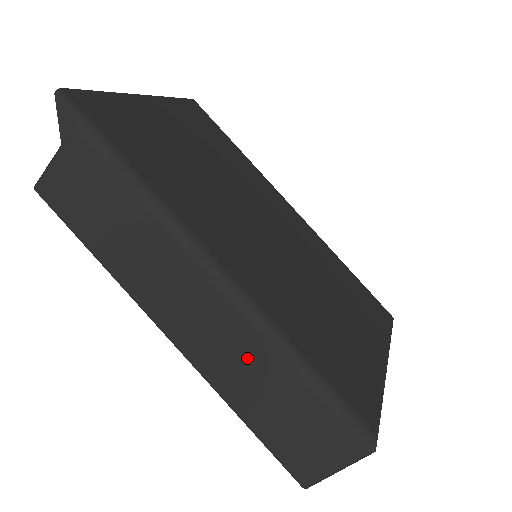
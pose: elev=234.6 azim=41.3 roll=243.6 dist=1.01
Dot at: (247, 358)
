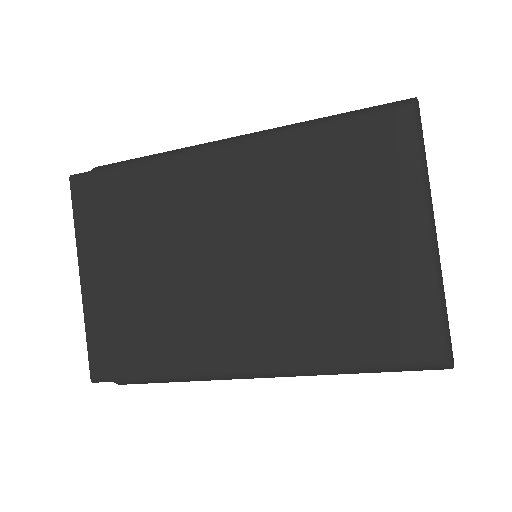
Dot at: occluded
